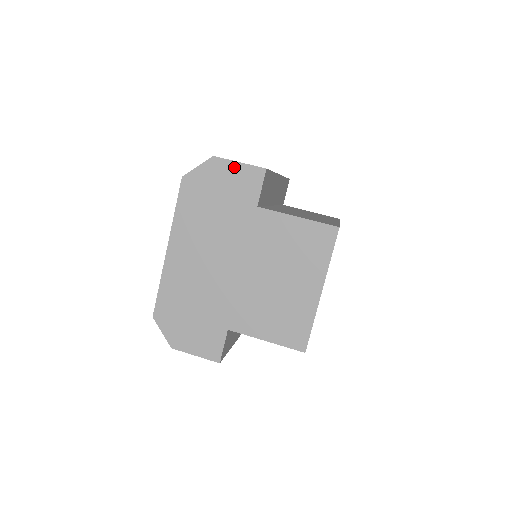
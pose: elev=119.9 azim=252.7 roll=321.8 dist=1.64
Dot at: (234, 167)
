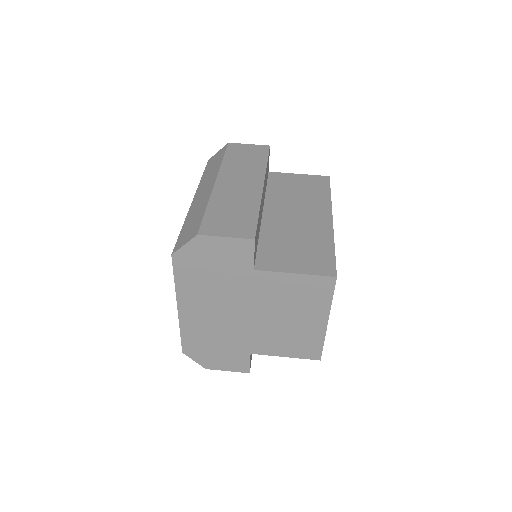
Dot at: (221, 242)
